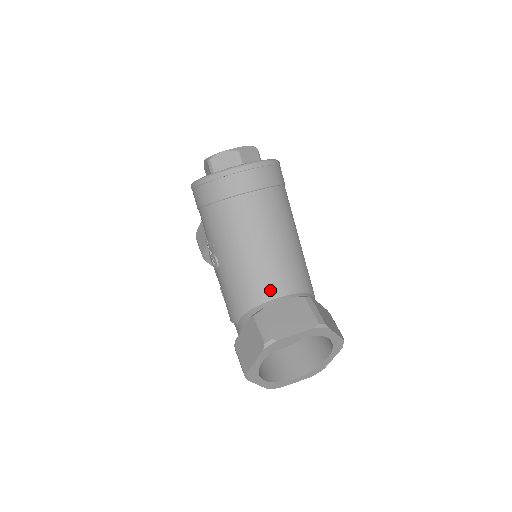
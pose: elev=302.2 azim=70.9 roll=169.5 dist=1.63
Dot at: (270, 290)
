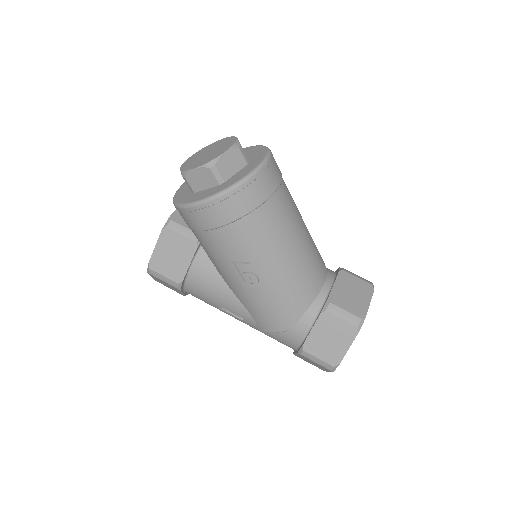
Dot at: (319, 279)
